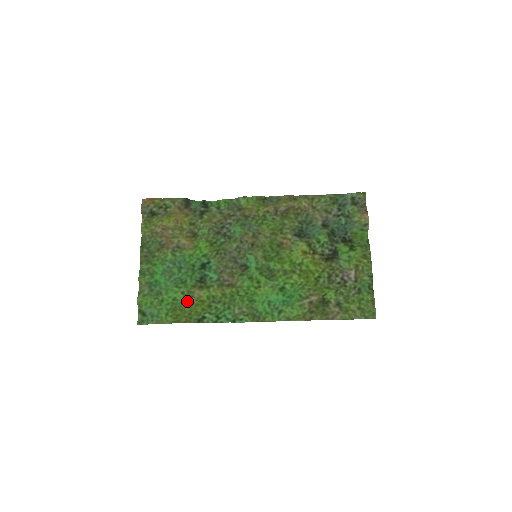
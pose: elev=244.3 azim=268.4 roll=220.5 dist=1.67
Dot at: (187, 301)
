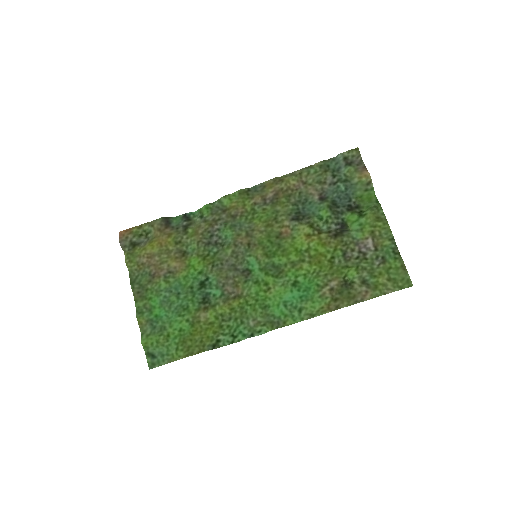
Dot at: (195, 328)
